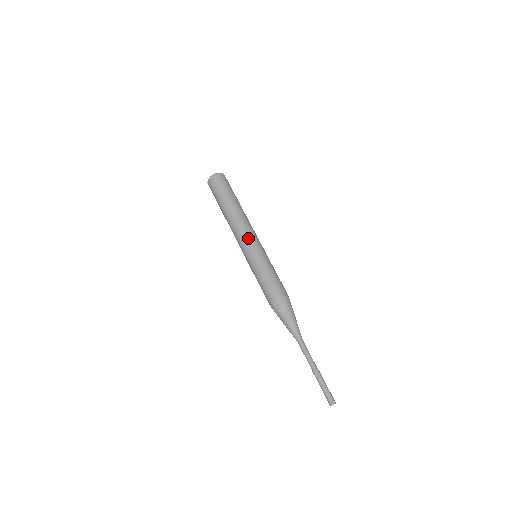
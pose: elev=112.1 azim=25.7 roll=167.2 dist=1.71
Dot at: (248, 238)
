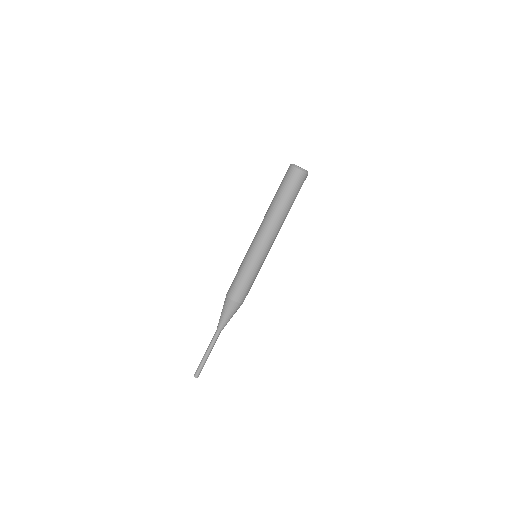
Dot at: (256, 240)
